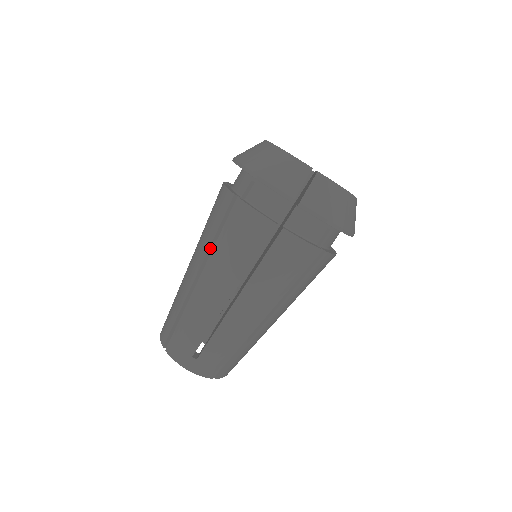
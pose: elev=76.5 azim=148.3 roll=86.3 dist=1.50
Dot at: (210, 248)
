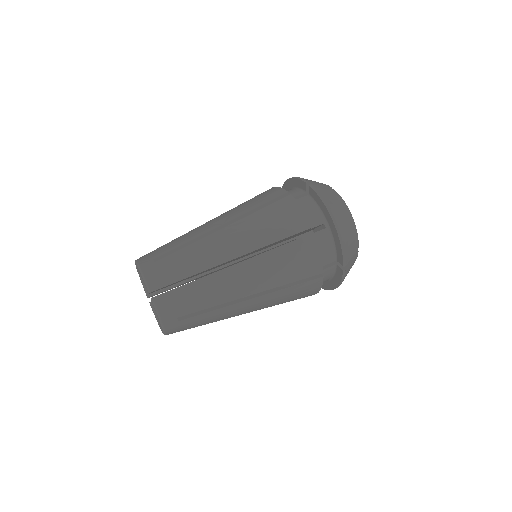
Dot at: occluded
